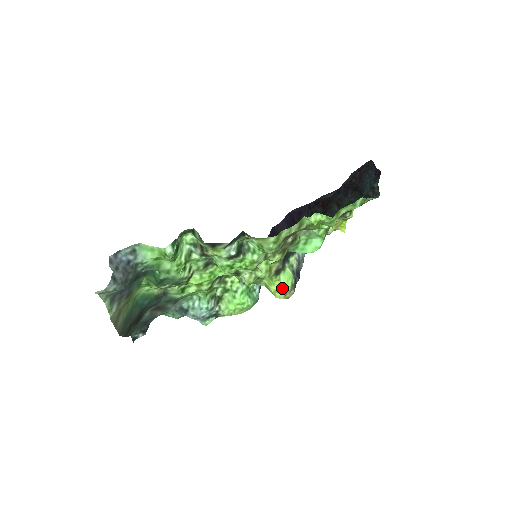
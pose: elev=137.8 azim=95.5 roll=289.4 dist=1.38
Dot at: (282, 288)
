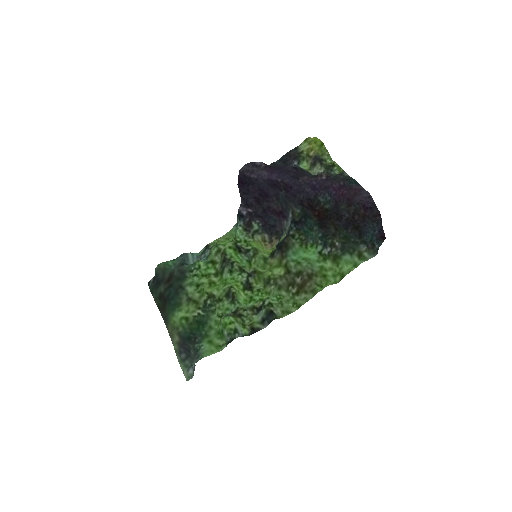
Dot at: occluded
